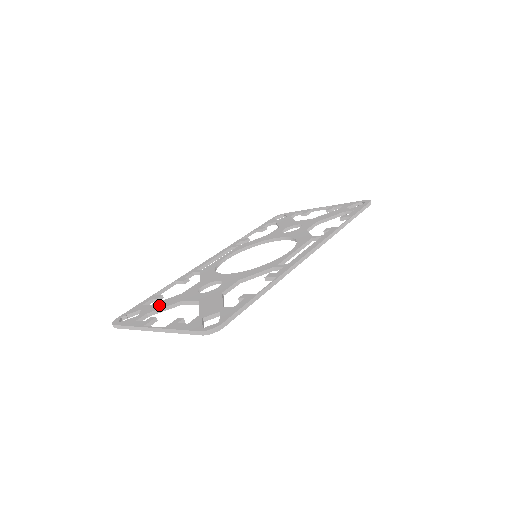
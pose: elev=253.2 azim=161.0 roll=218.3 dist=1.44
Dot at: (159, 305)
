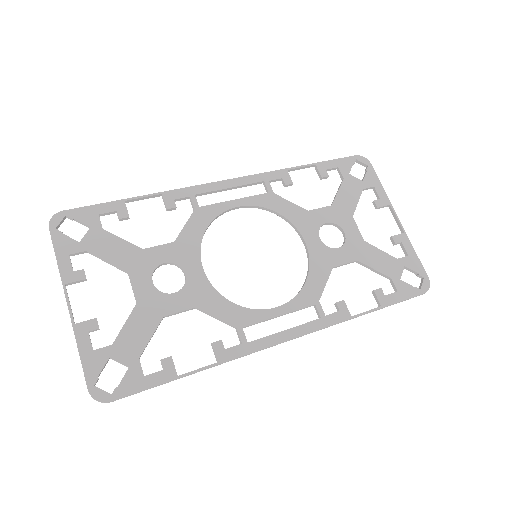
Dot at: (108, 247)
